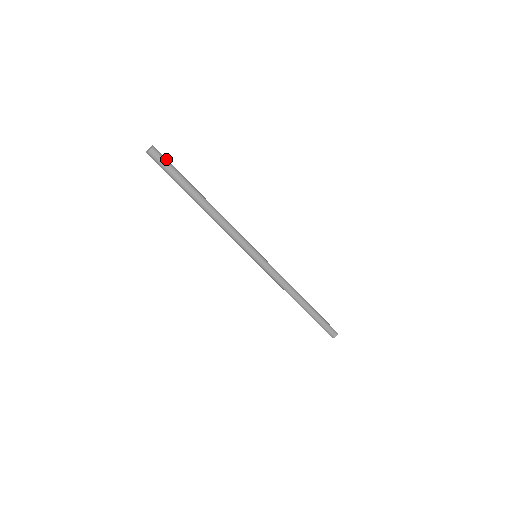
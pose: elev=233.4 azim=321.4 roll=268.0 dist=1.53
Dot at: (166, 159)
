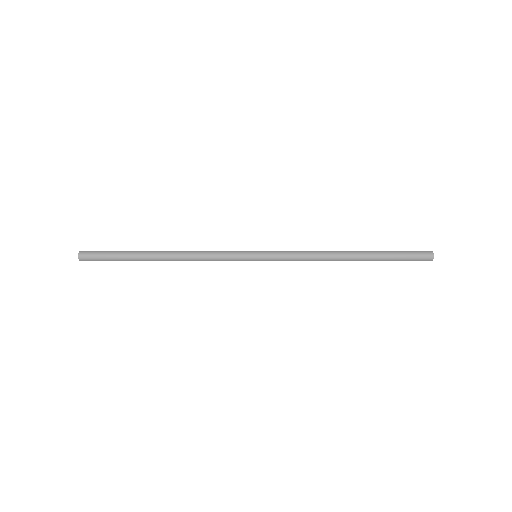
Dot at: (99, 251)
